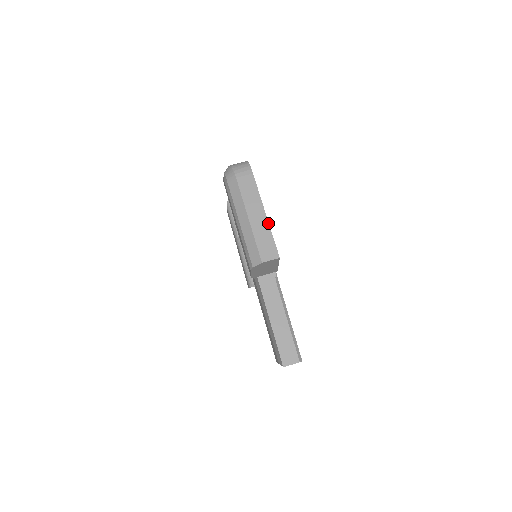
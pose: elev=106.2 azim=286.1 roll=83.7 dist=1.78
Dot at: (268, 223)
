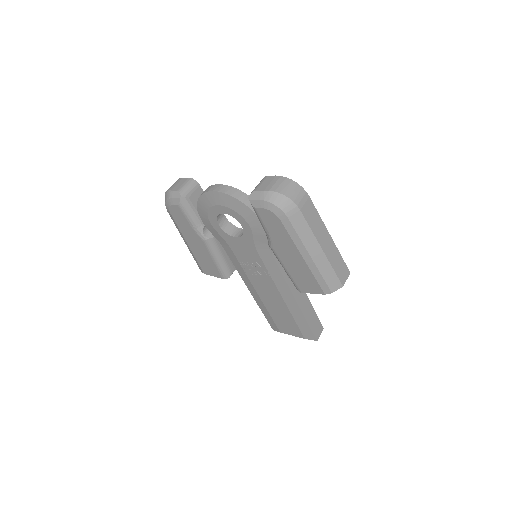
Dot at: (335, 245)
